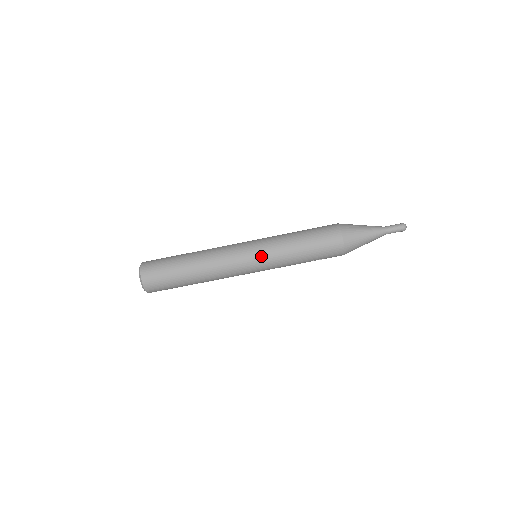
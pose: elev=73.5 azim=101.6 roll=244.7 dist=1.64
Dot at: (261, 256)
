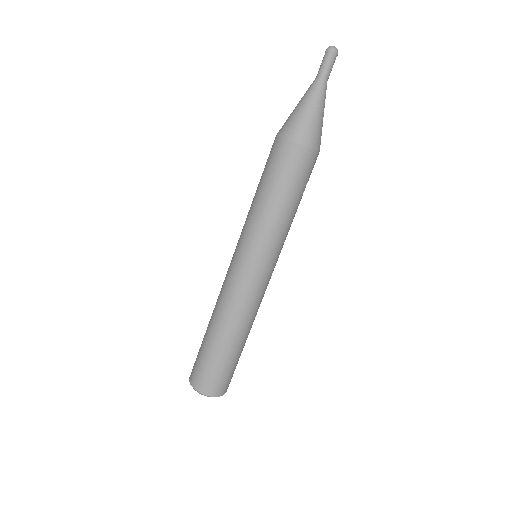
Dot at: (261, 256)
